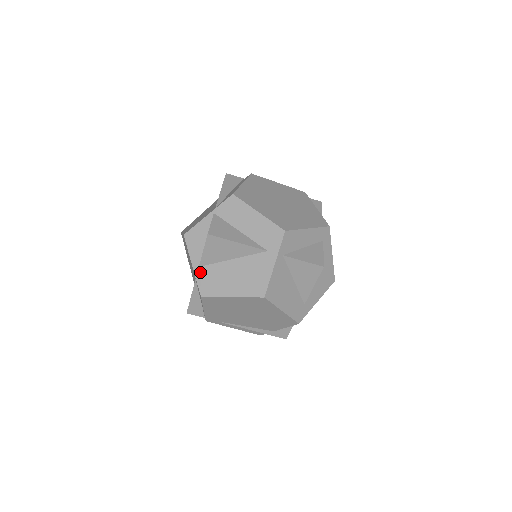
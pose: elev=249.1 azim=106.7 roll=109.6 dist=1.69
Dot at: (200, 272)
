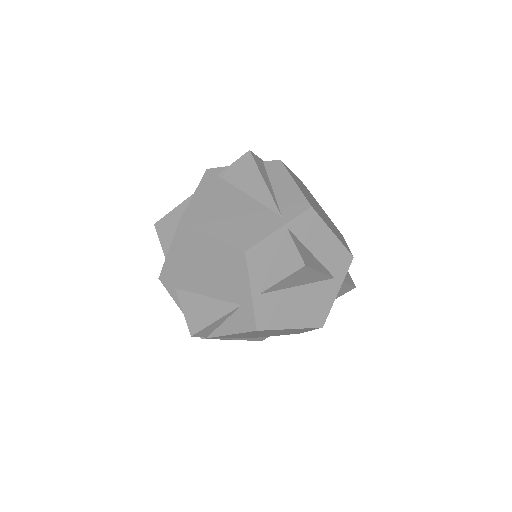
Dot at: (260, 301)
